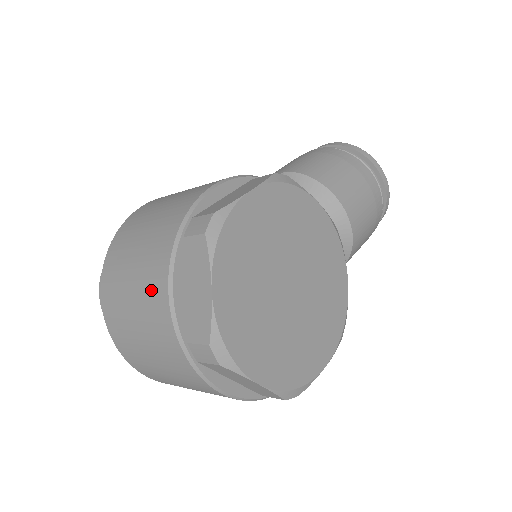
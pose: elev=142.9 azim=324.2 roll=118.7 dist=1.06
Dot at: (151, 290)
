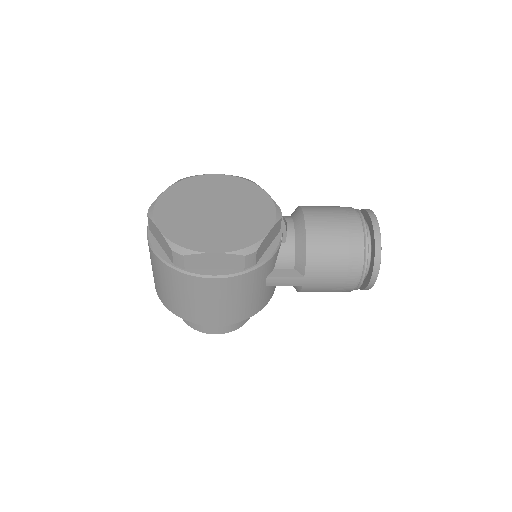
Dot at: occluded
